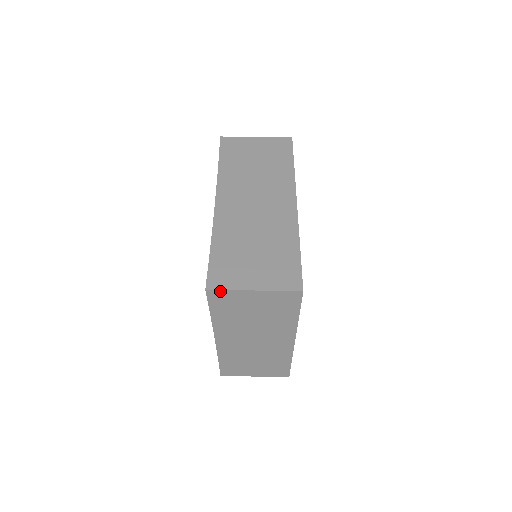
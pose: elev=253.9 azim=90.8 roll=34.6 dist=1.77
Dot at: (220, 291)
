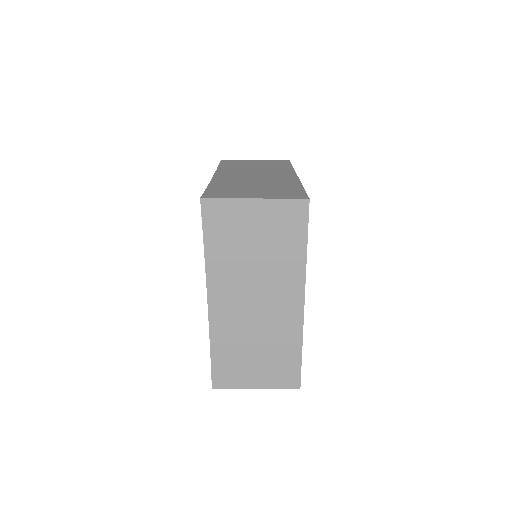
Dot at: (216, 201)
